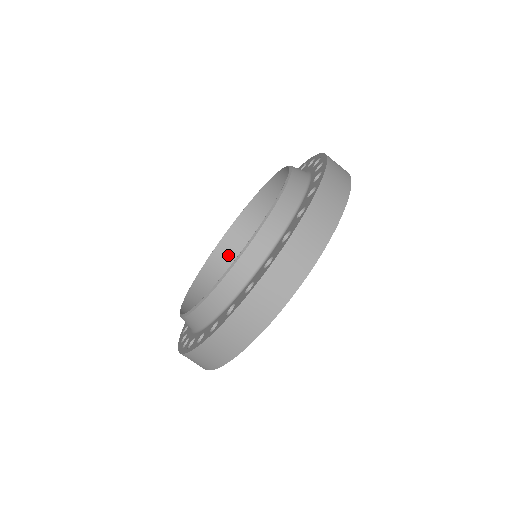
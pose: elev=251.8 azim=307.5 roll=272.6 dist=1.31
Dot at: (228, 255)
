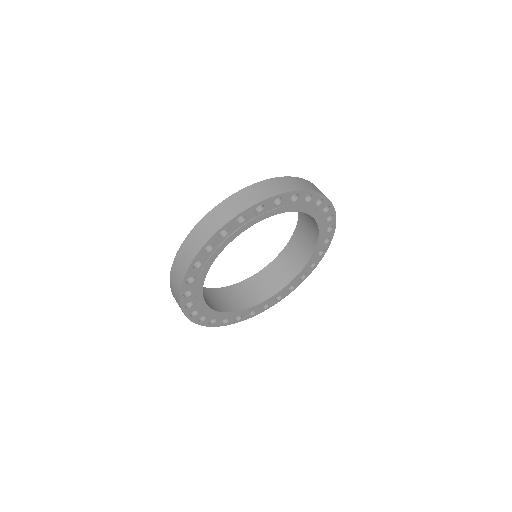
Dot at: (213, 297)
